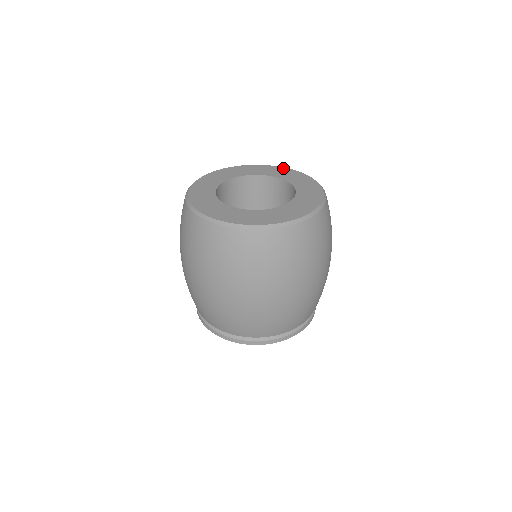
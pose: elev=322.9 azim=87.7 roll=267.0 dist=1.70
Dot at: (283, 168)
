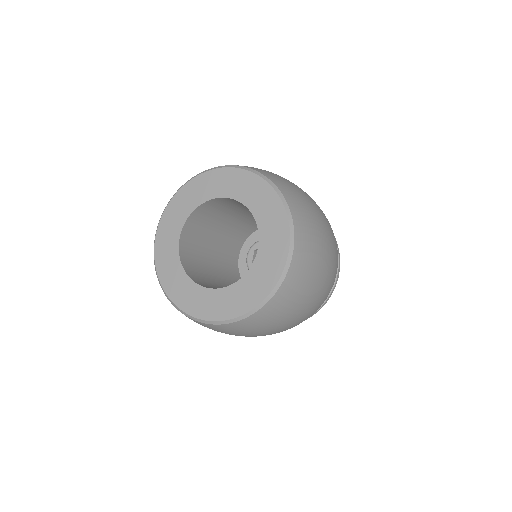
Dot at: (283, 213)
